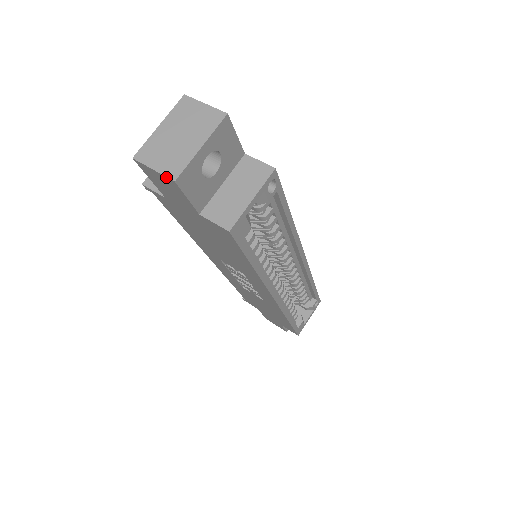
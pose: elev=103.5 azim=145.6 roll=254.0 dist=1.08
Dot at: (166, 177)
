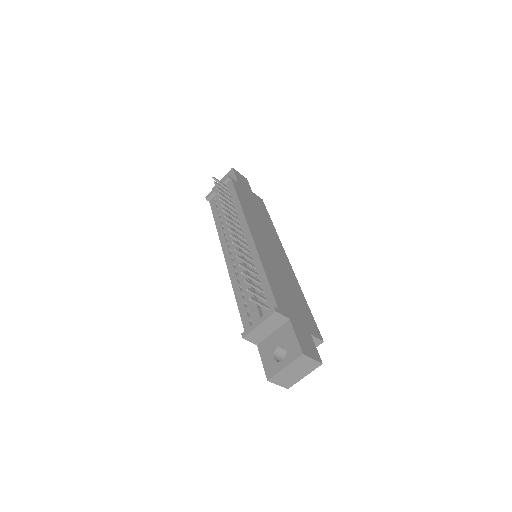
Dot at: (284, 387)
